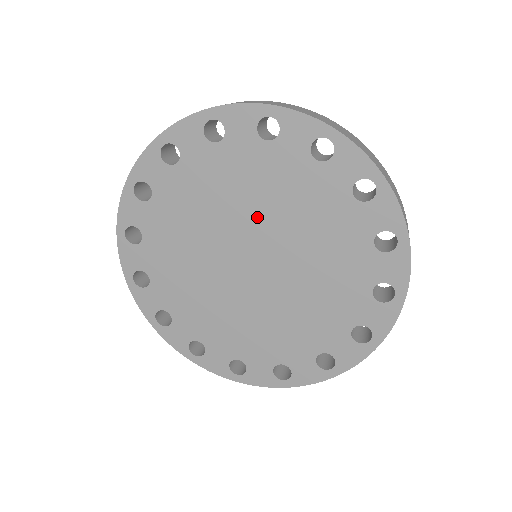
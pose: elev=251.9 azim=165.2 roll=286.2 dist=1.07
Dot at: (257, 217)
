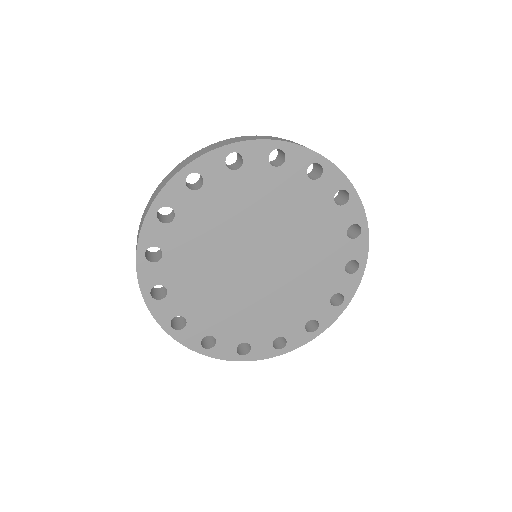
Dot at: (265, 225)
